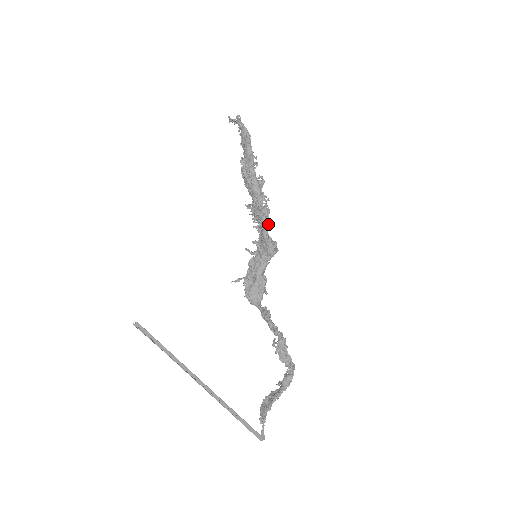
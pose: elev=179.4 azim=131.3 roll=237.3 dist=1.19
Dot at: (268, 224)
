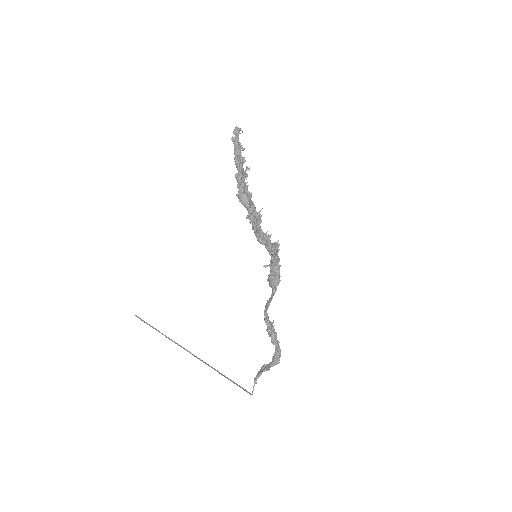
Dot at: (256, 232)
